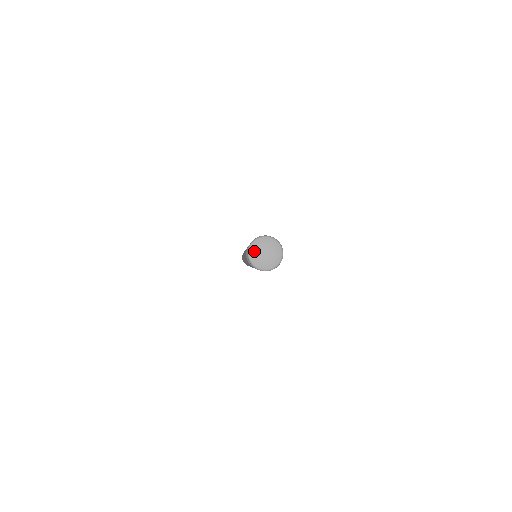
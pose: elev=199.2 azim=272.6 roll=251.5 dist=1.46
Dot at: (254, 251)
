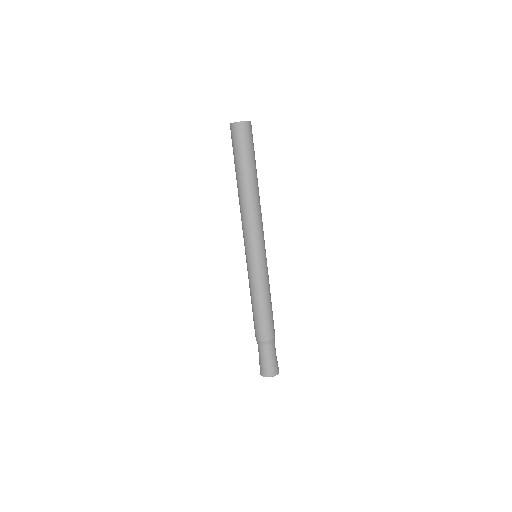
Dot at: occluded
